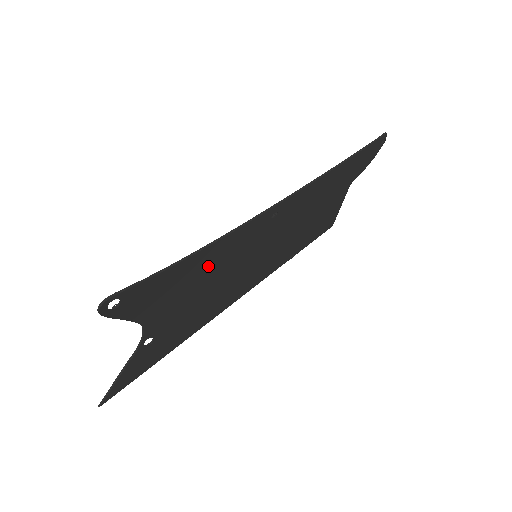
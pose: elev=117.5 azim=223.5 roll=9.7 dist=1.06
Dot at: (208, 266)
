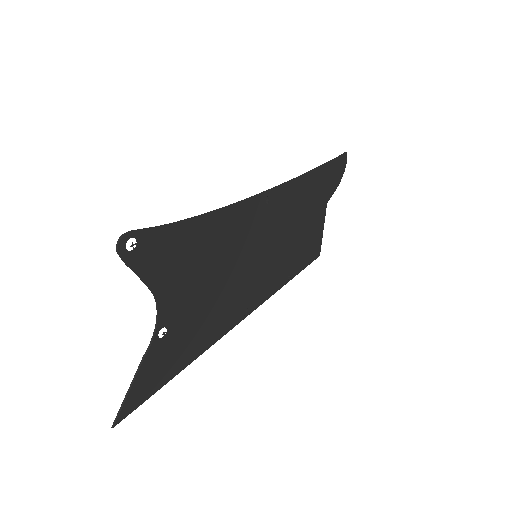
Dot at: (214, 243)
